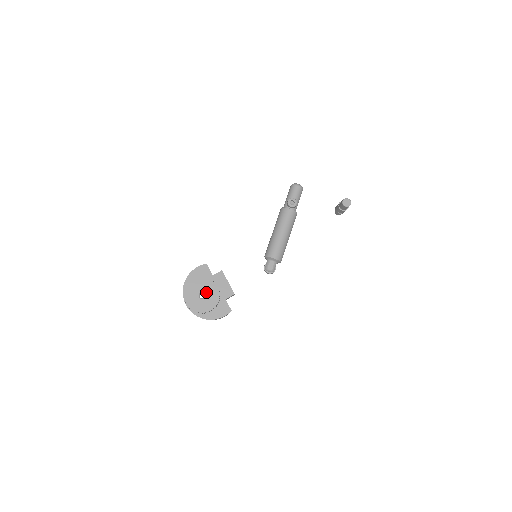
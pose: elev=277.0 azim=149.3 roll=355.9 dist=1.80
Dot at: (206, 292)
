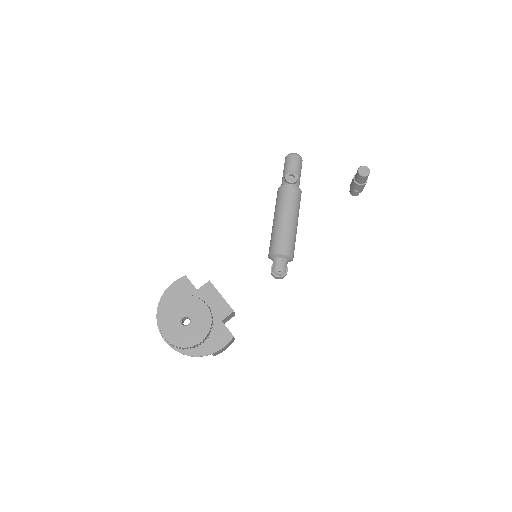
Dot at: (190, 315)
